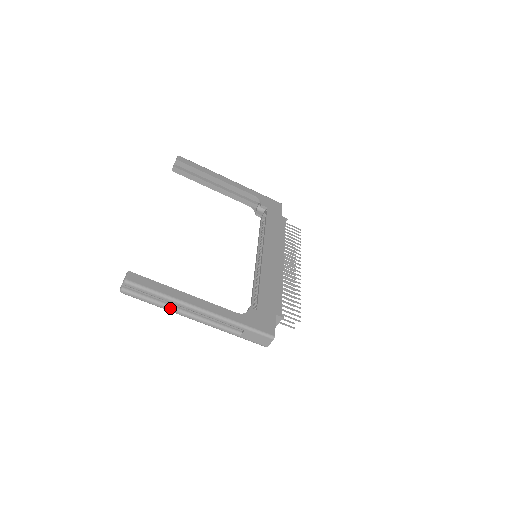
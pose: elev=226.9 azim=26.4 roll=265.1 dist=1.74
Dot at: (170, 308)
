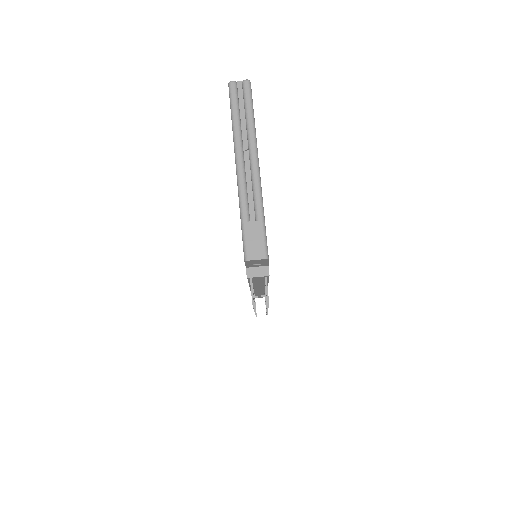
Dot at: (240, 134)
